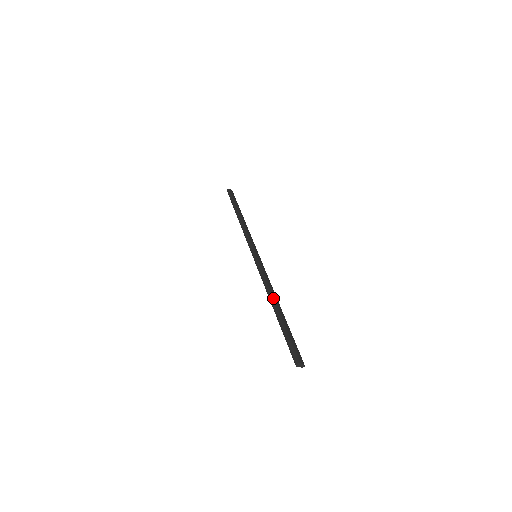
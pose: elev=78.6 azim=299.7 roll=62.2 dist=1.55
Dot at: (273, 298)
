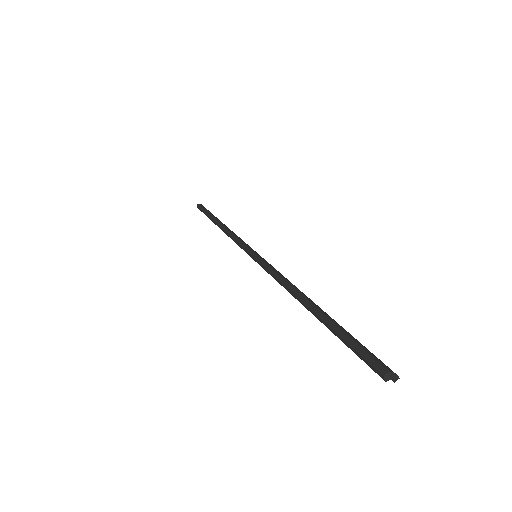
Dot at: (301, 293)
